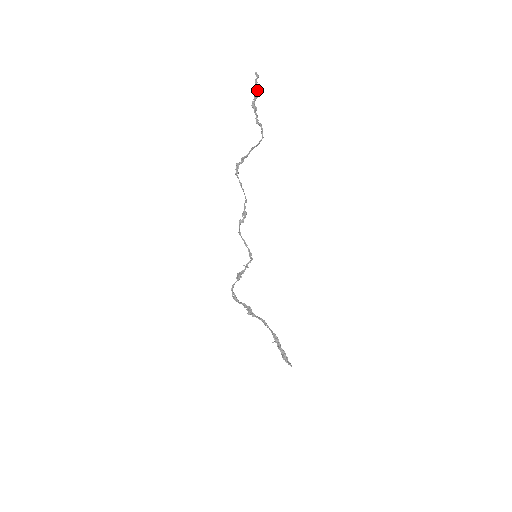
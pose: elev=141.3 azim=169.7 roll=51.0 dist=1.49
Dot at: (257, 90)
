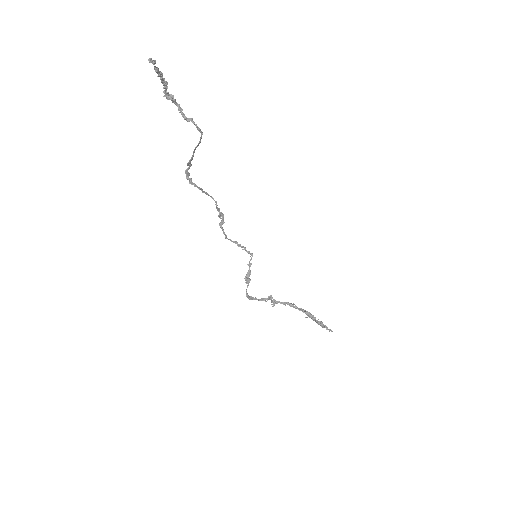
Dot at: (162, 76)
